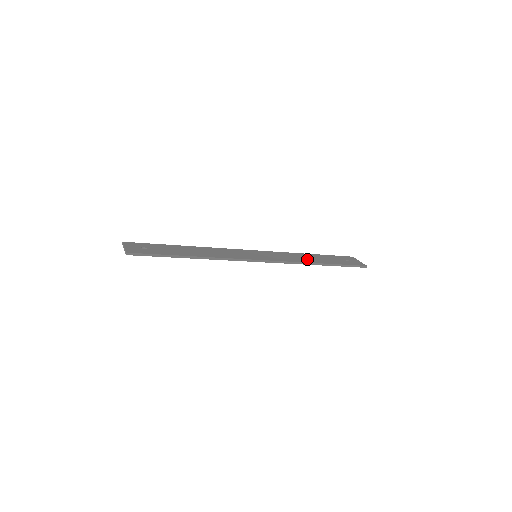
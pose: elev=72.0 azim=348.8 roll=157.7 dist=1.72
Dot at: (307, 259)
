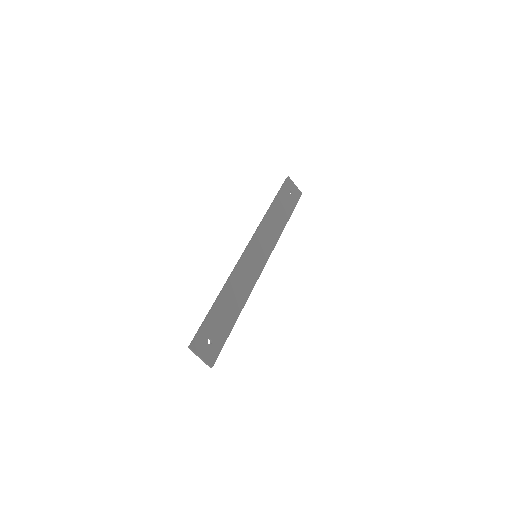
Dot at: (278, 224)
